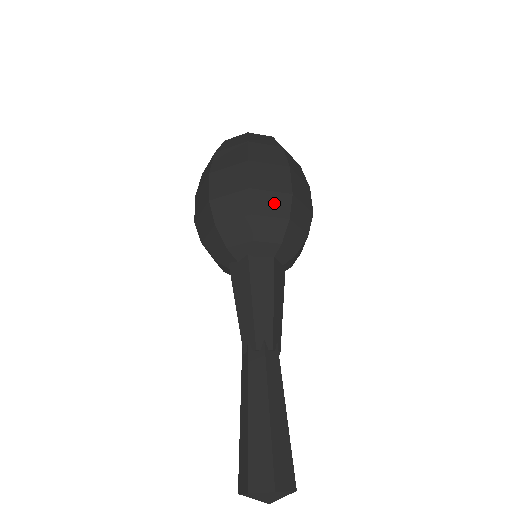
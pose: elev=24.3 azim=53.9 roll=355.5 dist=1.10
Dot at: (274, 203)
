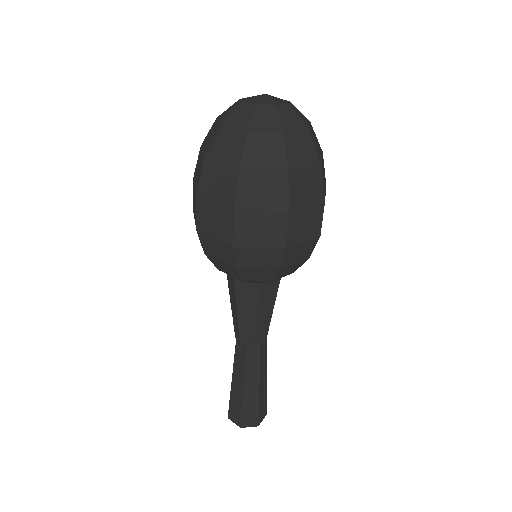
Dot at: (302, 252)
